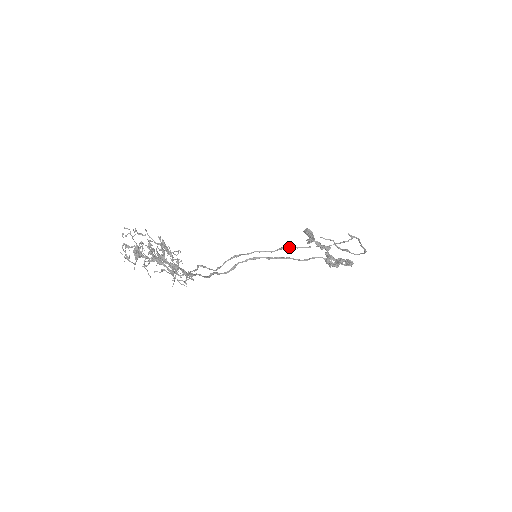
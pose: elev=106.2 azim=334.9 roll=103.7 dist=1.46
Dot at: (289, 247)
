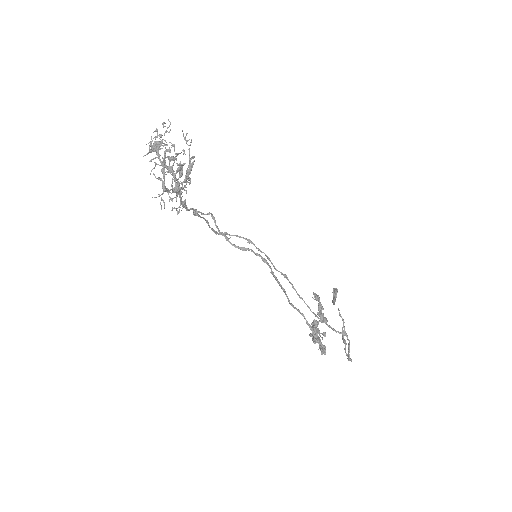
Dot at: occluded
